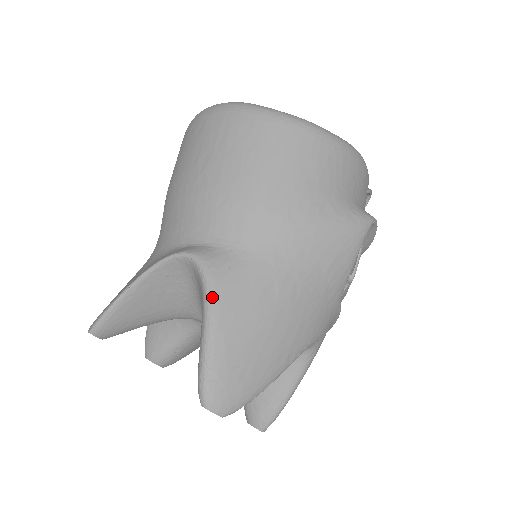
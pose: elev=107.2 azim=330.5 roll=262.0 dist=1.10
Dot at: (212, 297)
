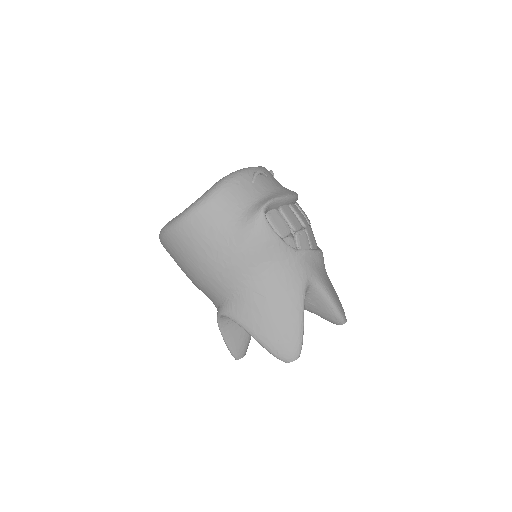
Dot at: (242, 325)
